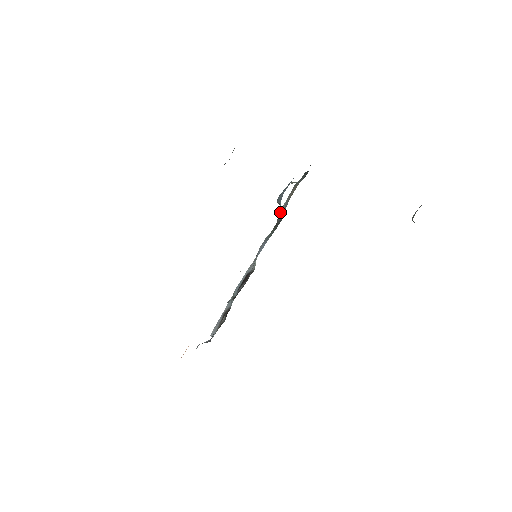
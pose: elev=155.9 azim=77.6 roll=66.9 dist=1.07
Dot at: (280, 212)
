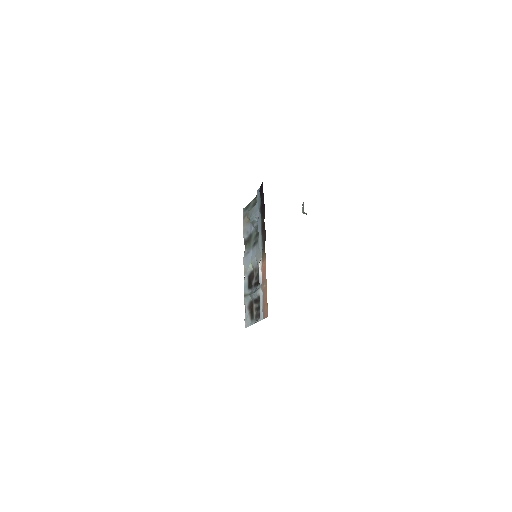
Dot at: (244, 234)
